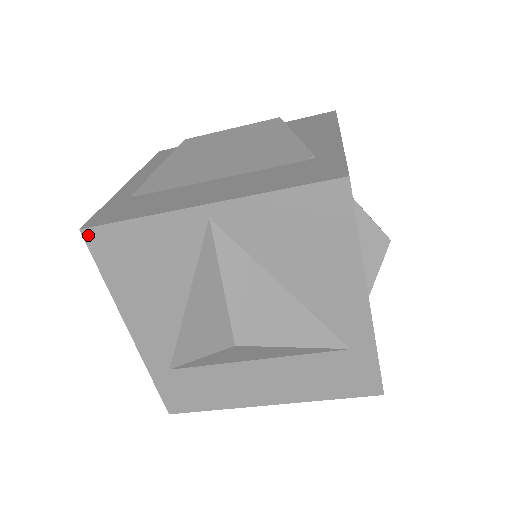
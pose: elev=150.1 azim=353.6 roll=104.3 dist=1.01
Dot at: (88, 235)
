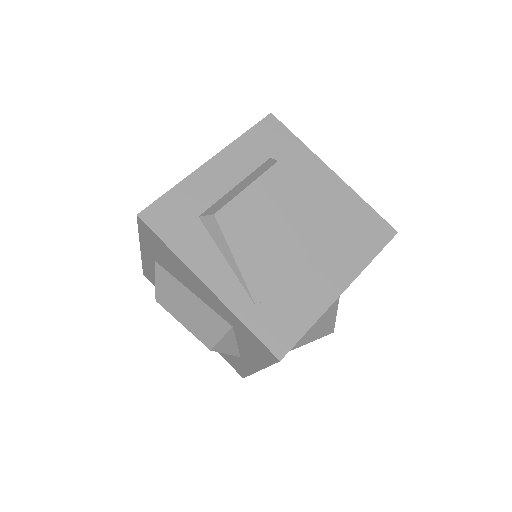
Dot at: (282, 358)
